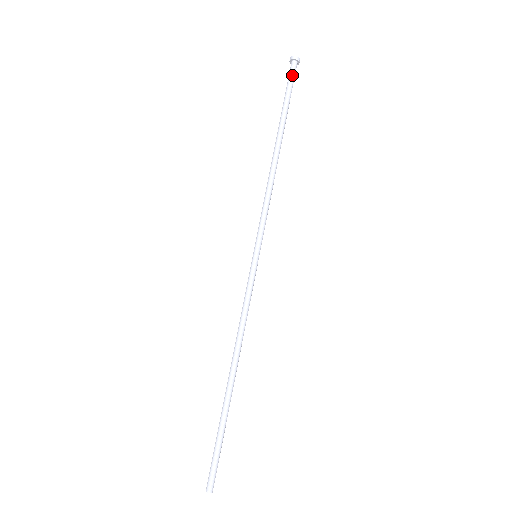
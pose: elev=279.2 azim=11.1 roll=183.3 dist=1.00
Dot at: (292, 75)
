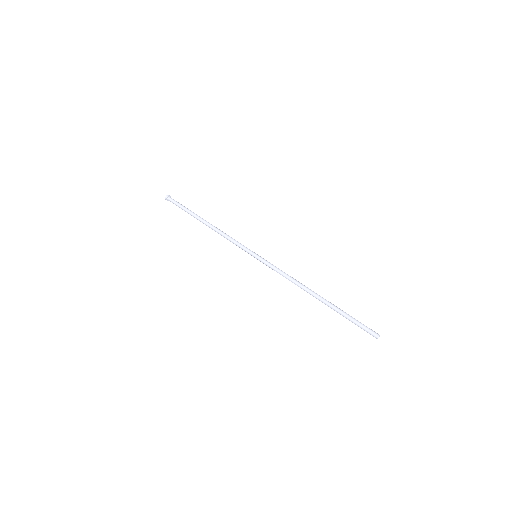
Dot at: (176, 201)
